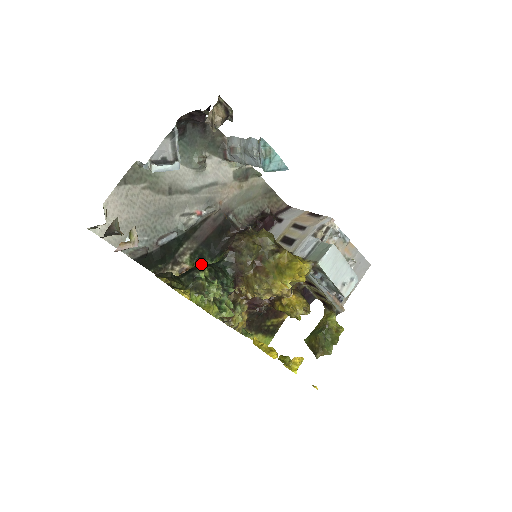
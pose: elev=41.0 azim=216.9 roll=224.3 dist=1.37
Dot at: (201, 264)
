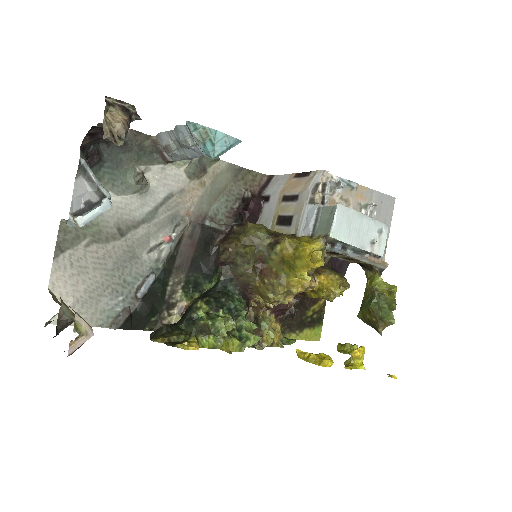
Dot at: (195, 299)
